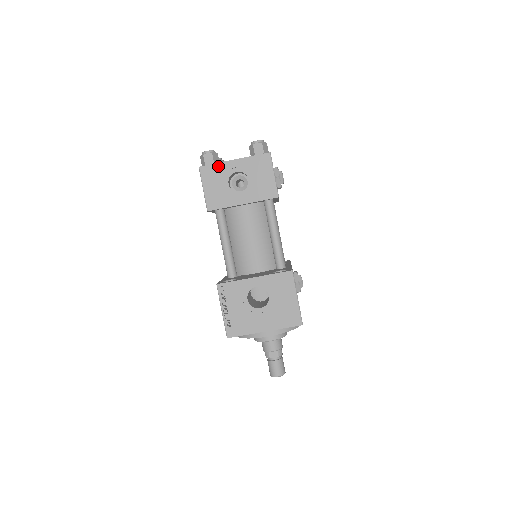
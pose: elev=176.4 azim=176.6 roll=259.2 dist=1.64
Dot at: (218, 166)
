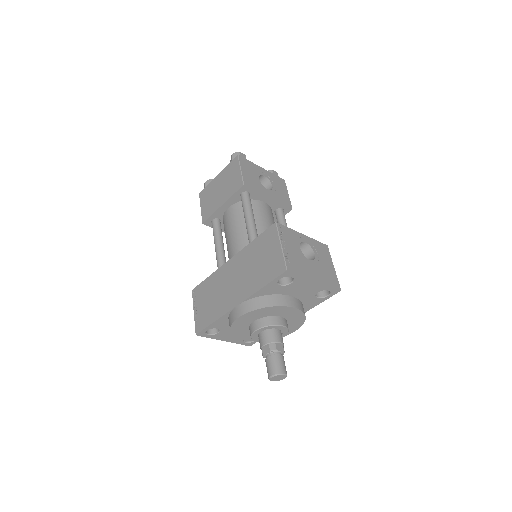
Dot at: (252, 164)
